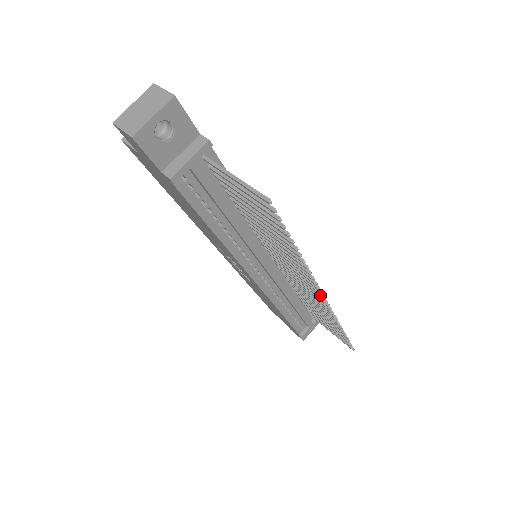
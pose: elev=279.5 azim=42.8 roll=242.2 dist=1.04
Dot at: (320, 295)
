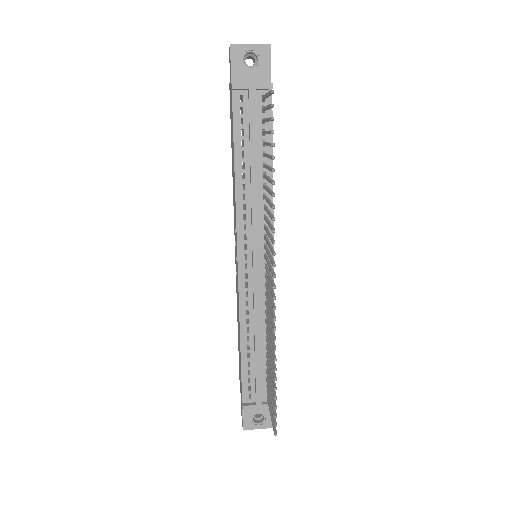
Dot at: (273, 273)
